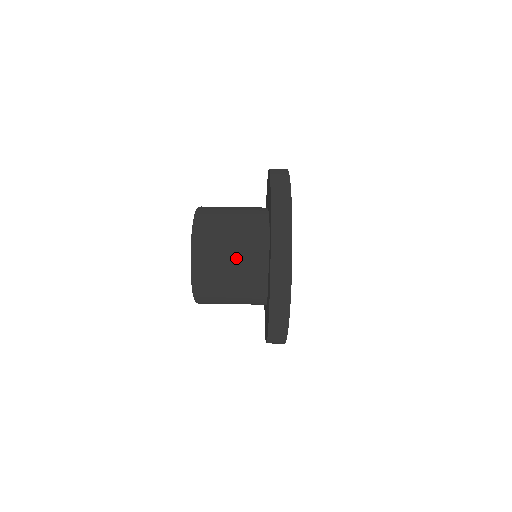
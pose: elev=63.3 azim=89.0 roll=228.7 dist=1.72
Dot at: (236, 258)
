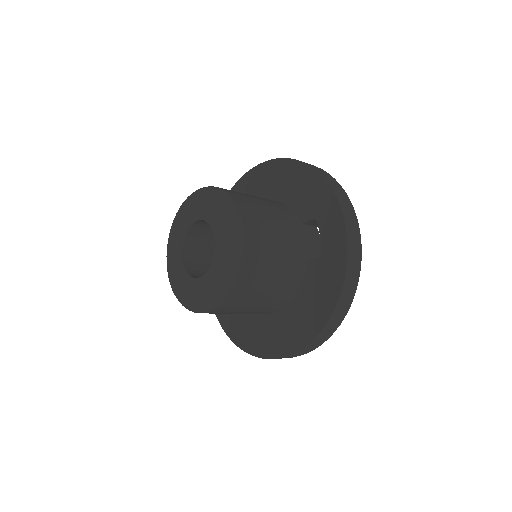
Dot at: (281, 256)
